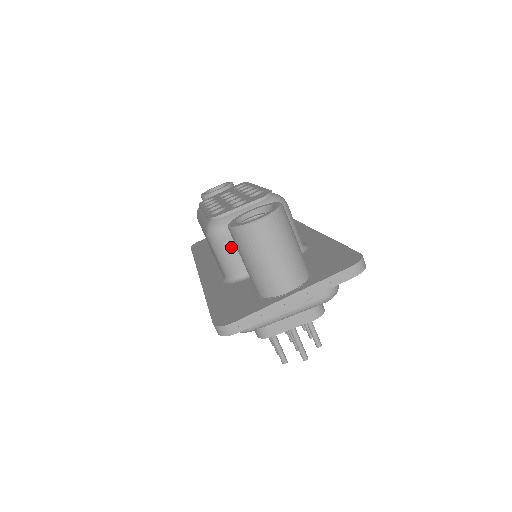
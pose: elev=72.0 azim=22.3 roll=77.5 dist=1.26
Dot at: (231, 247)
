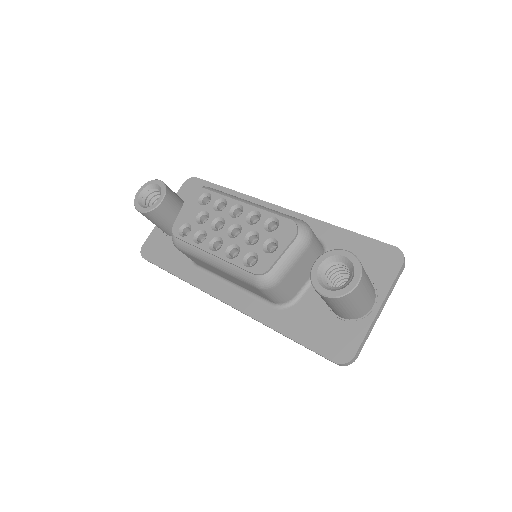
Dot at: (285, 286)
